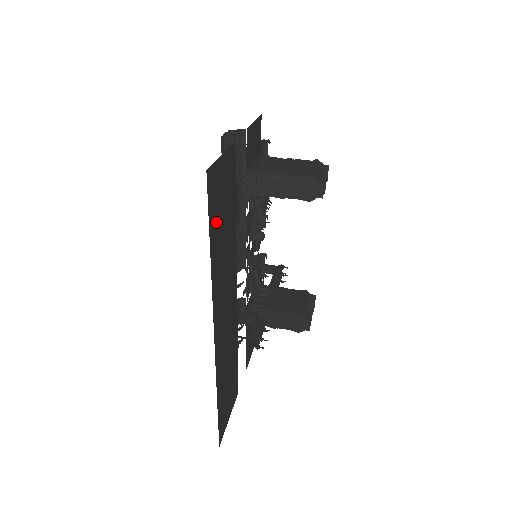
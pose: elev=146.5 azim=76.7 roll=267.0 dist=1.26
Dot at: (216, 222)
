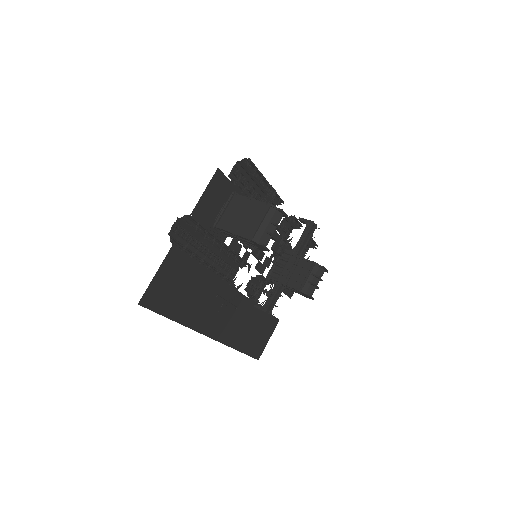
Dot at: (173, 303)
